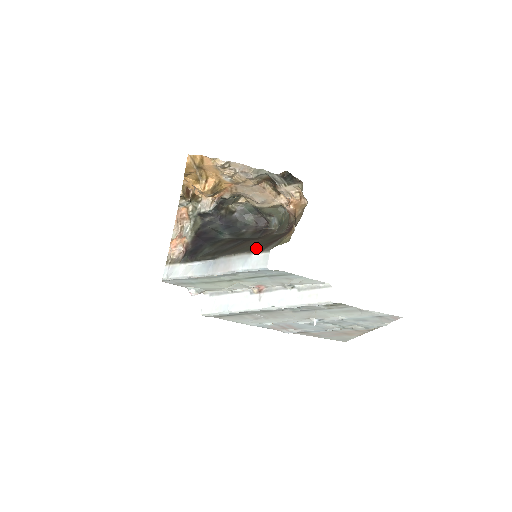
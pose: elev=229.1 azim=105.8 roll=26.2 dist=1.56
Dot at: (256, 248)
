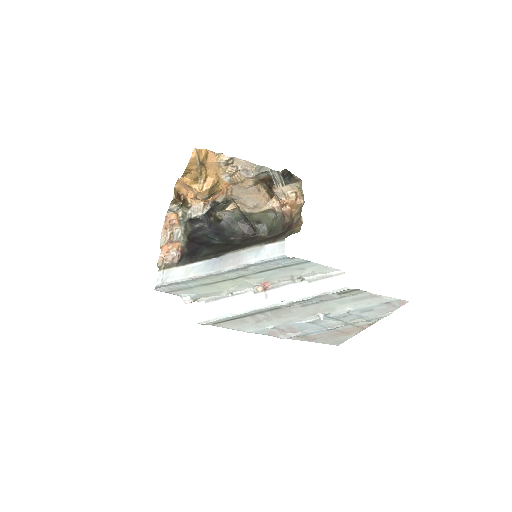
Dot at: (266, 241)
